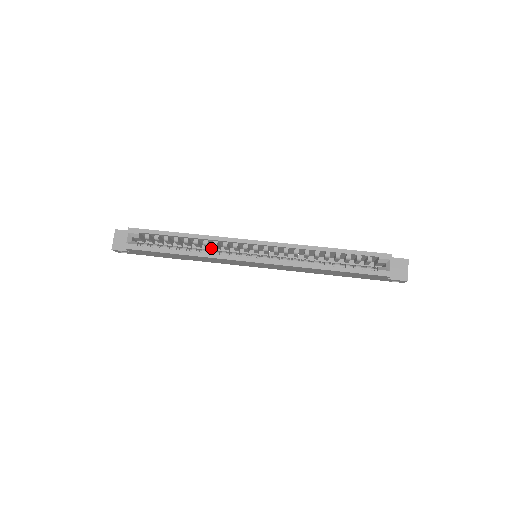
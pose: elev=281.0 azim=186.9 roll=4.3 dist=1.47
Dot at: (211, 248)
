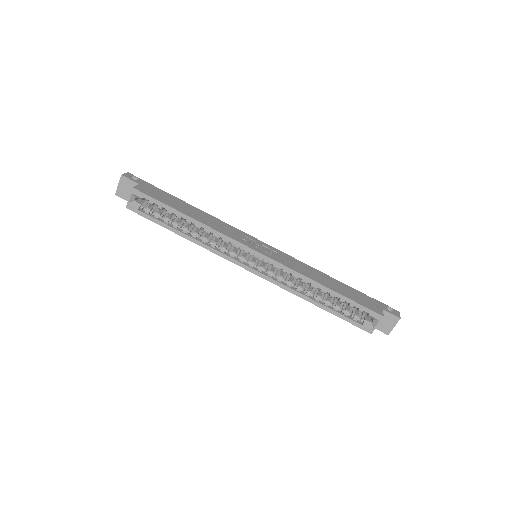
Dot at: occluded
